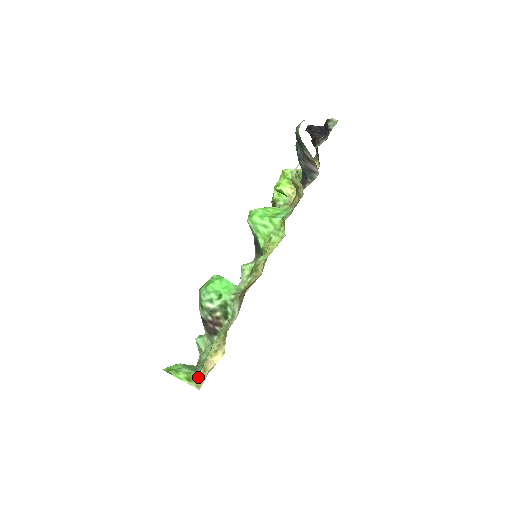
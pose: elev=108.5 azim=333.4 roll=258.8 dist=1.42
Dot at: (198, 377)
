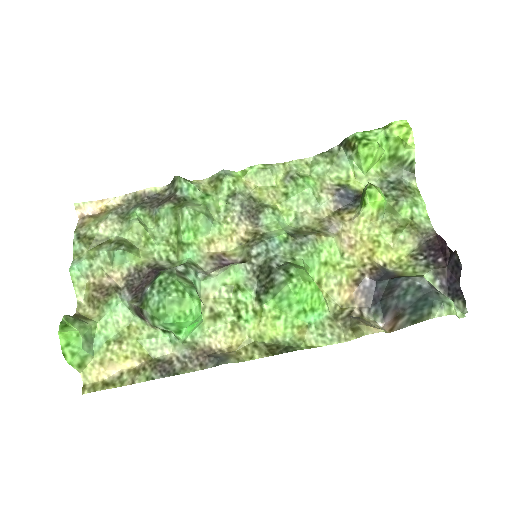
Dot at: (90, 362)
